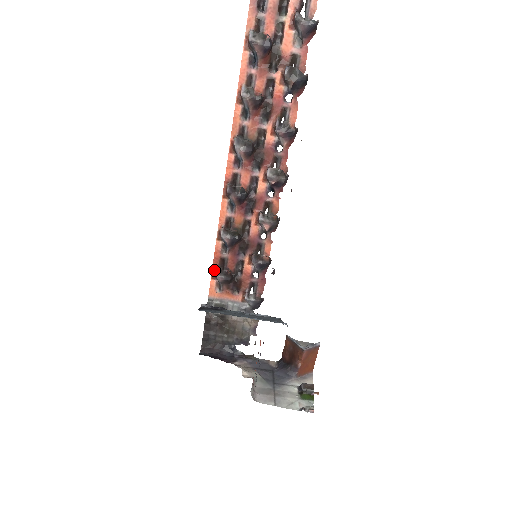
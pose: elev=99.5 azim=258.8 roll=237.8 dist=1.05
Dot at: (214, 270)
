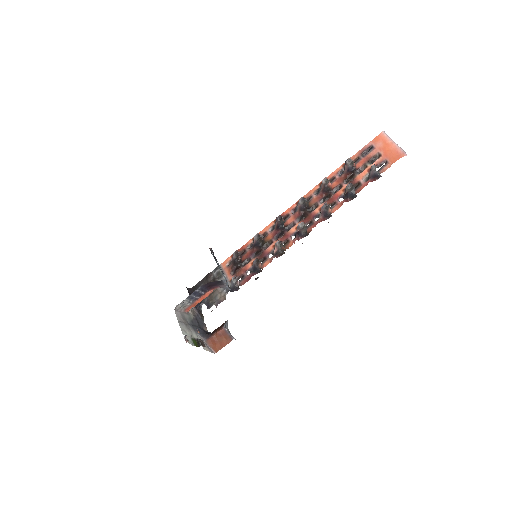
Dot at: occluded
